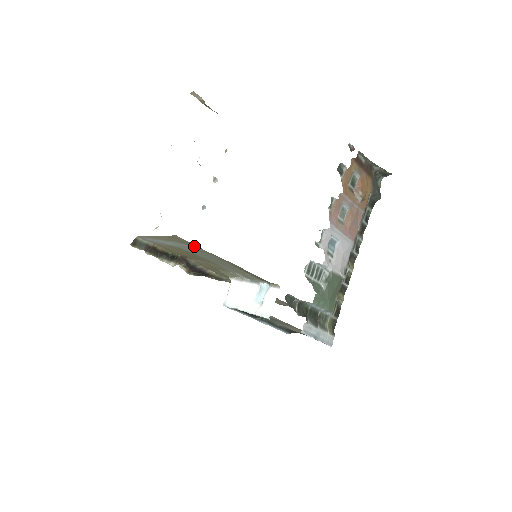
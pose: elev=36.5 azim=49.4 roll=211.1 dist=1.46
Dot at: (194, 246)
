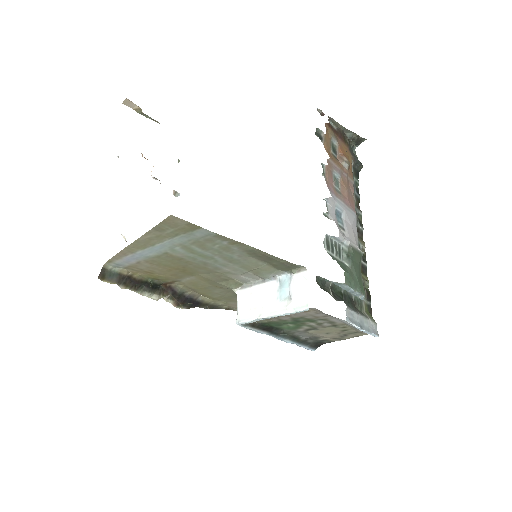
Dot at: (194, 232)
